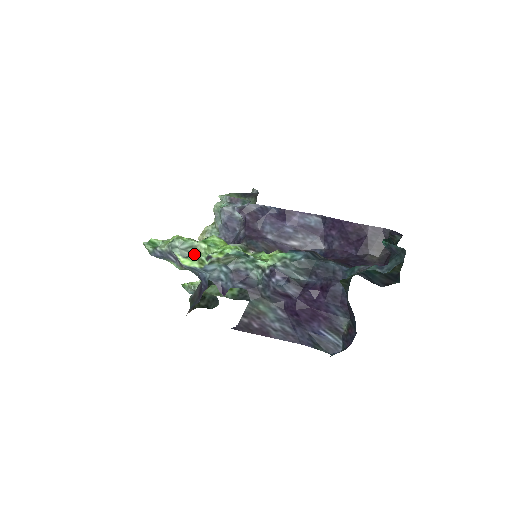
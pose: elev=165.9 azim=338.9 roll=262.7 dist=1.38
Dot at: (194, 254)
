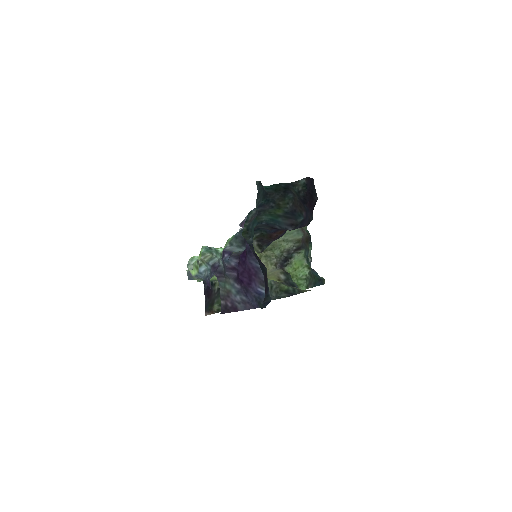
Dot at: (193, 264)
